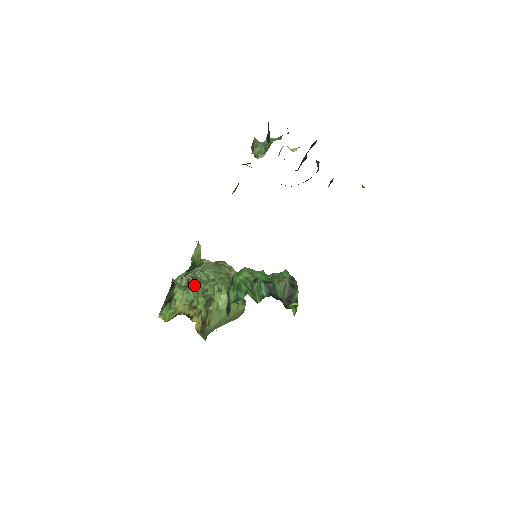
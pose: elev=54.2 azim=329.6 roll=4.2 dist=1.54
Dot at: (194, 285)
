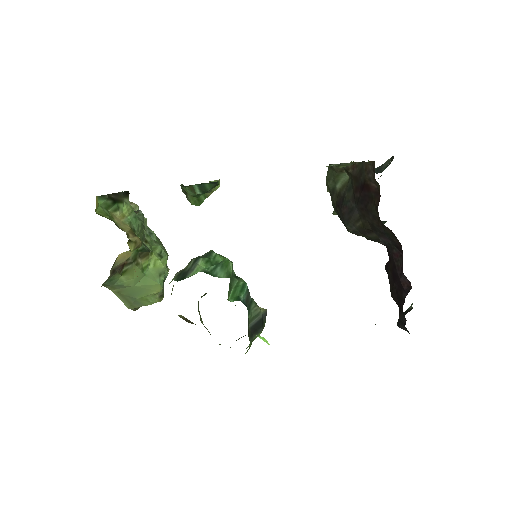
Dot at: (142, 221)
